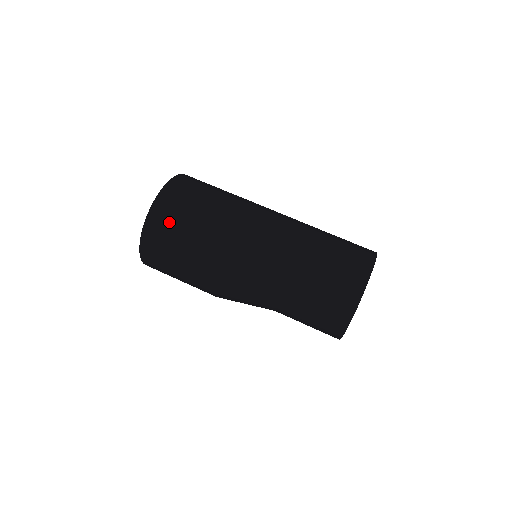
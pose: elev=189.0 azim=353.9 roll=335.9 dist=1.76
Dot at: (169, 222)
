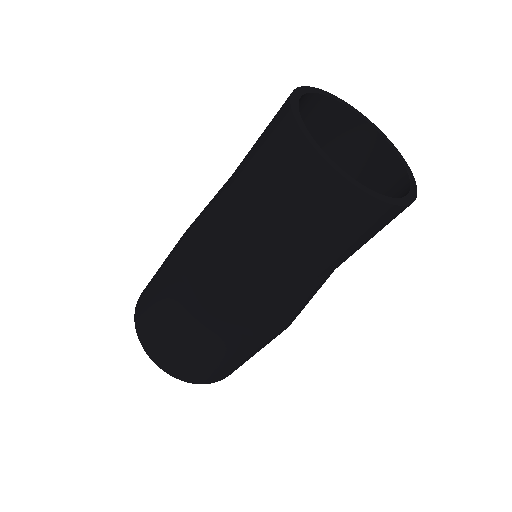
Dot at: (145, 304)
